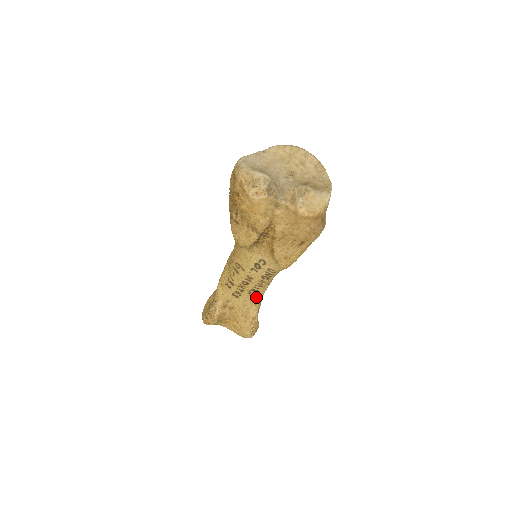
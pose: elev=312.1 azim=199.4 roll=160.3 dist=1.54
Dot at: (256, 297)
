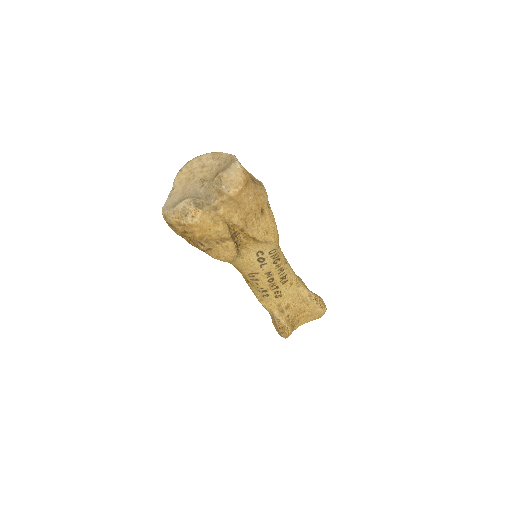
Dot at: (291, 281)
